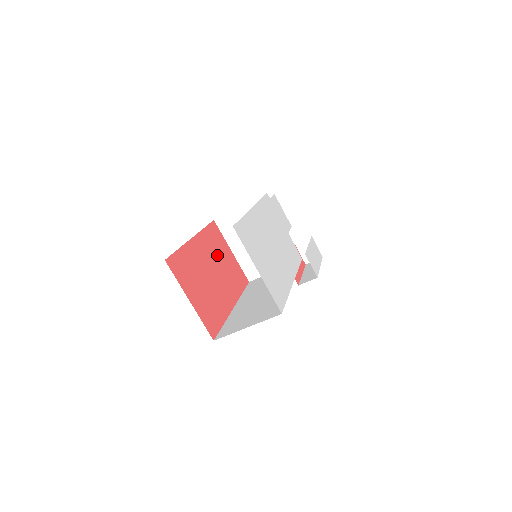
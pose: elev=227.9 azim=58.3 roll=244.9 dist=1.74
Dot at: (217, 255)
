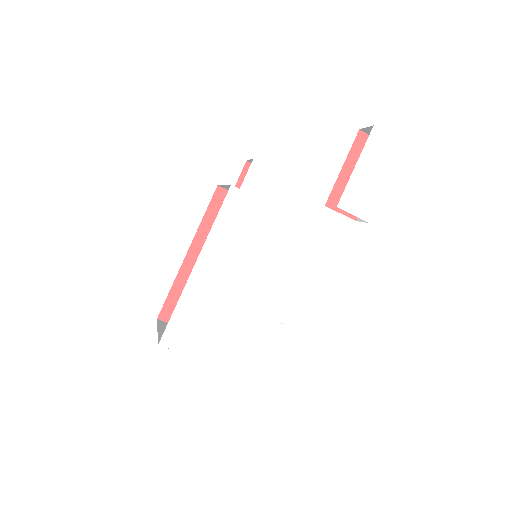
Dot at: occluded
